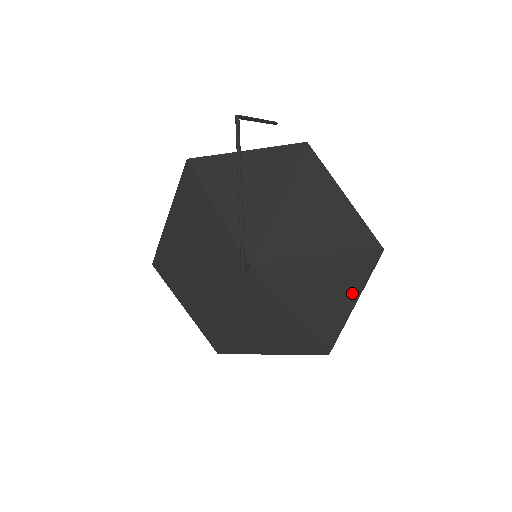
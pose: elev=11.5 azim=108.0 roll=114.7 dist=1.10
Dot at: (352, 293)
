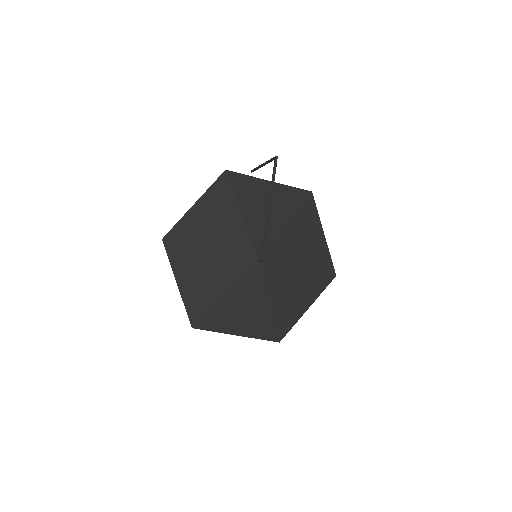
Dot at: (309, 300)
